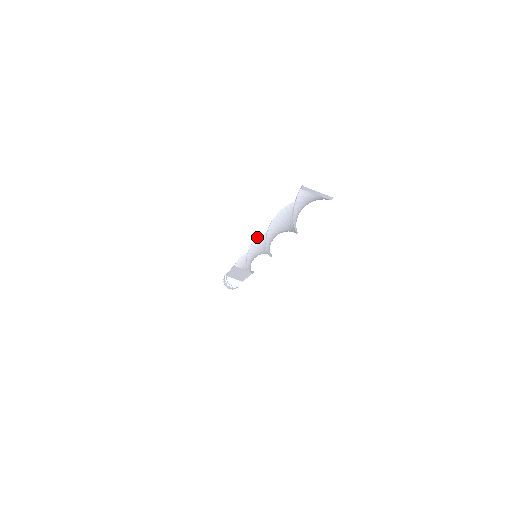
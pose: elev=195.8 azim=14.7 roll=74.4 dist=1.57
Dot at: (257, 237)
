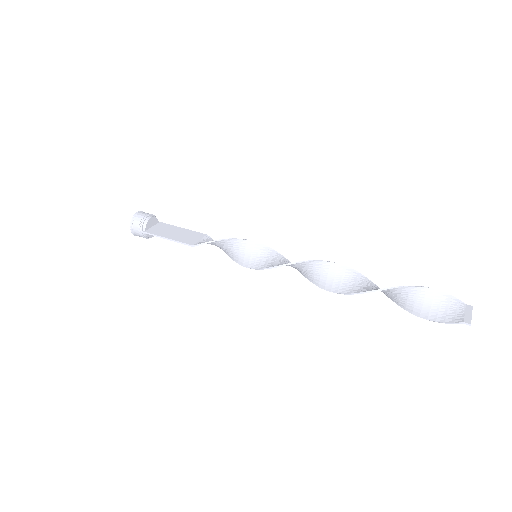
Dot at: (289, 265)
